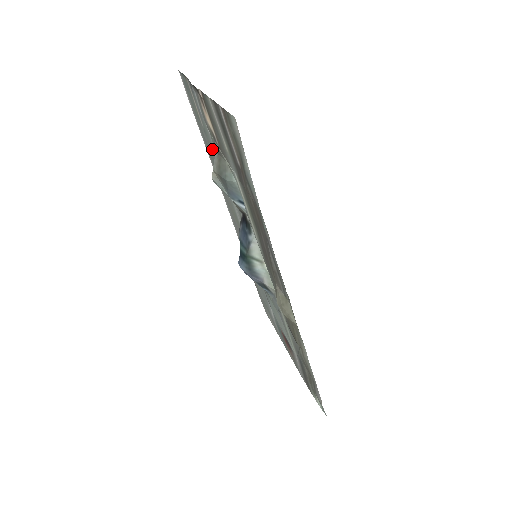
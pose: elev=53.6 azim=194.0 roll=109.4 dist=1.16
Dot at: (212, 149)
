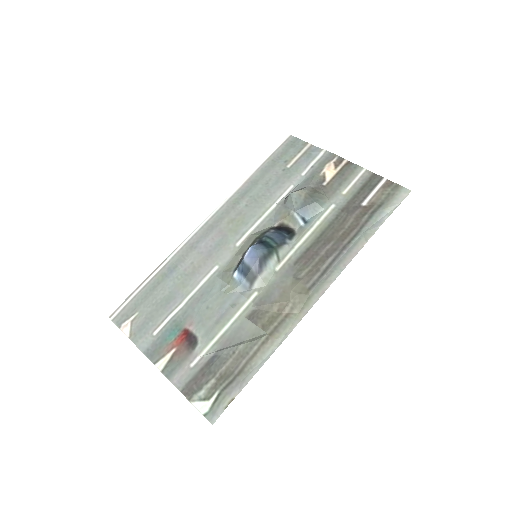
Dot at: (284, 181)
